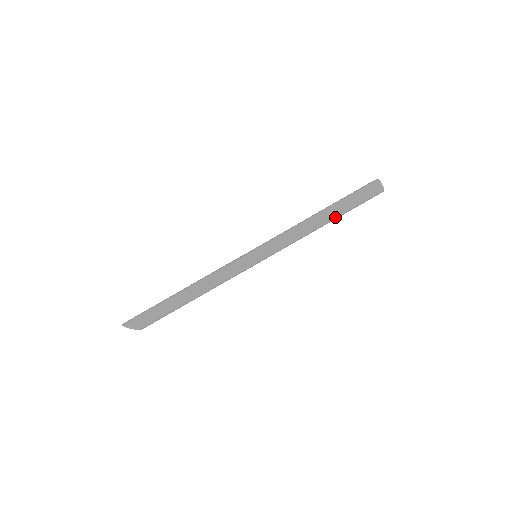
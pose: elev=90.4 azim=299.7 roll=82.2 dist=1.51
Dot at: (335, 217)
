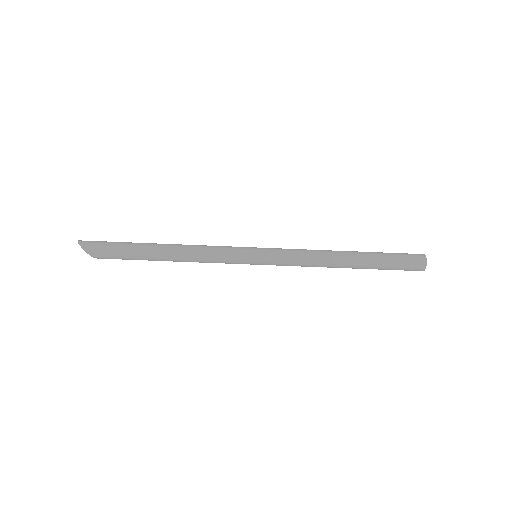
Dot at: (359, 266)
